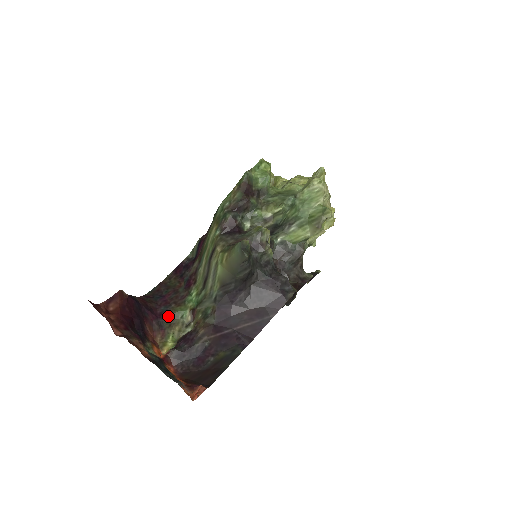
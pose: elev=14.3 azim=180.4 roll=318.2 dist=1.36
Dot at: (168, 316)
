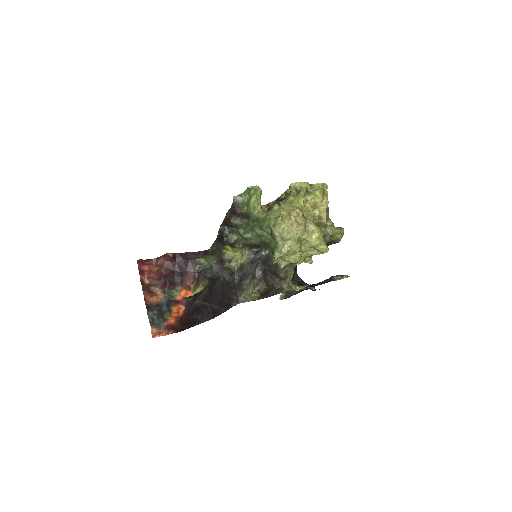
Dot at: occluded
